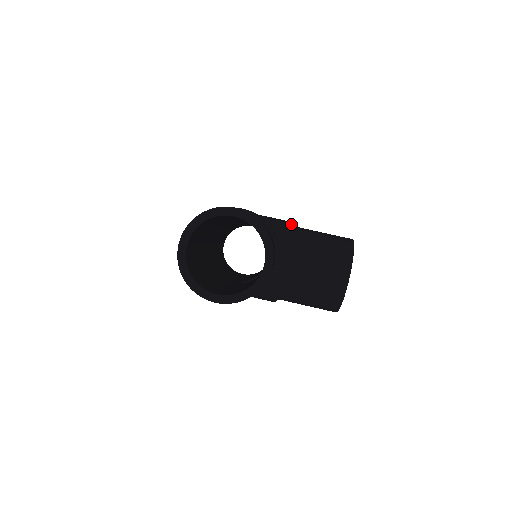
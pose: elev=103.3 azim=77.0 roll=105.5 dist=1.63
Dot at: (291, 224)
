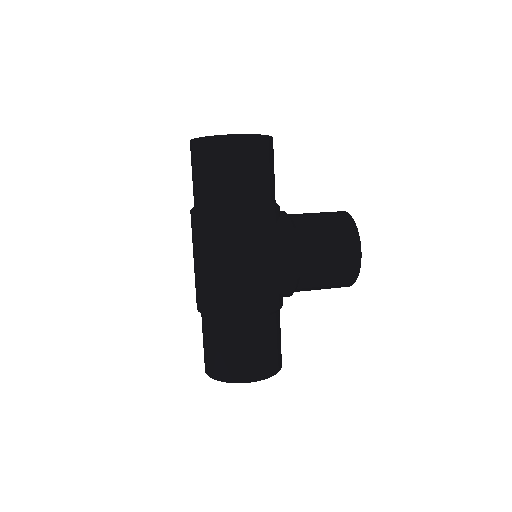
Dot at: occluded
